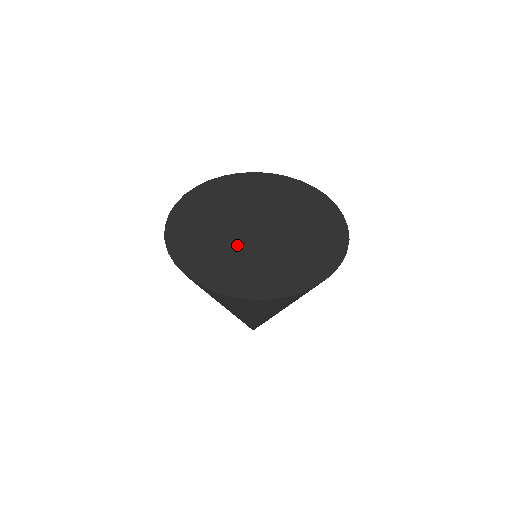
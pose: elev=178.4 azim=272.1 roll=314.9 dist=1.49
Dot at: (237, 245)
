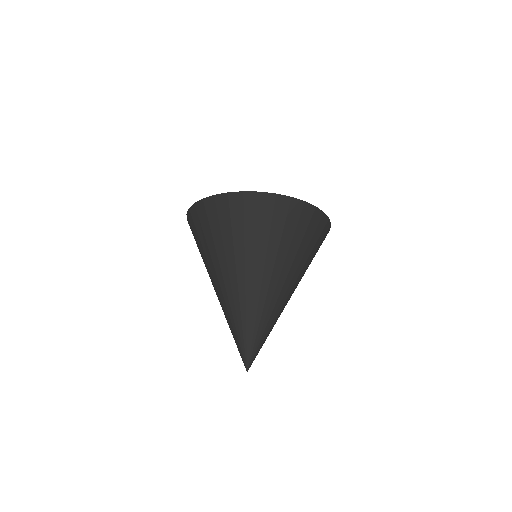
Dot at: occluded
